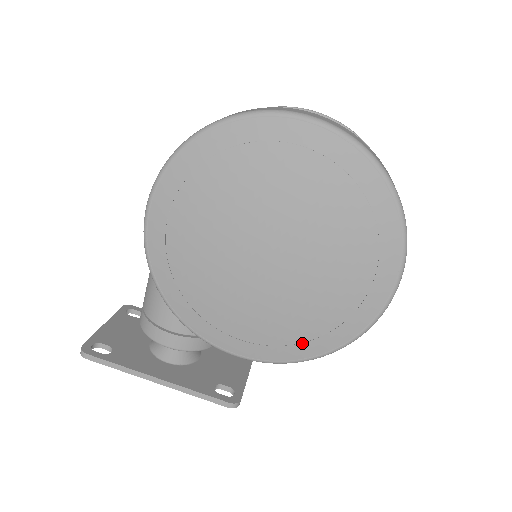
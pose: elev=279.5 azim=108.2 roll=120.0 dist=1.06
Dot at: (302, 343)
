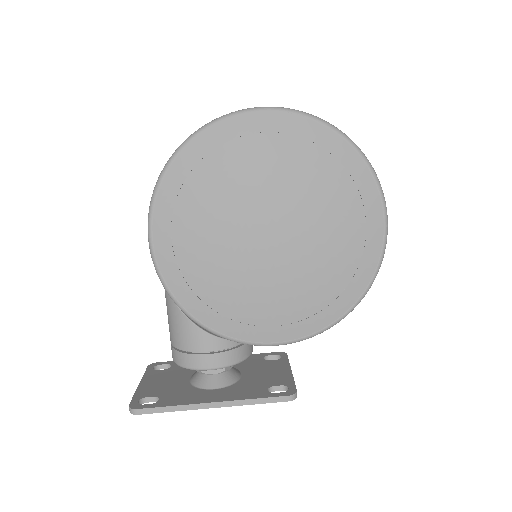
Dot at: (330, 304)
